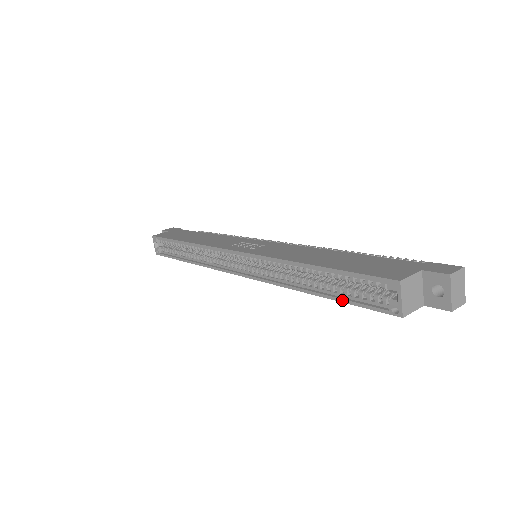
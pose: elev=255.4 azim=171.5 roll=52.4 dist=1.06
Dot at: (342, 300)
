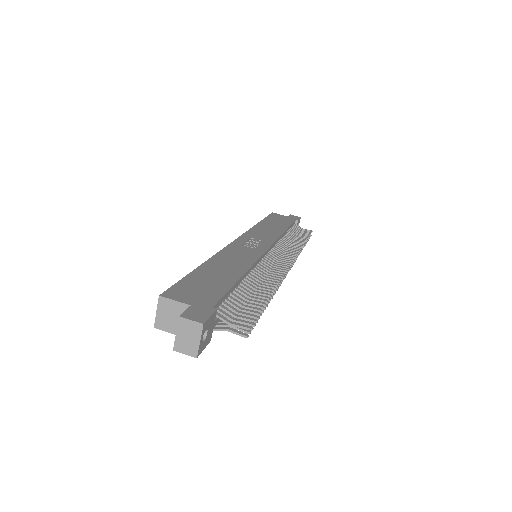
Dot at: occluded
